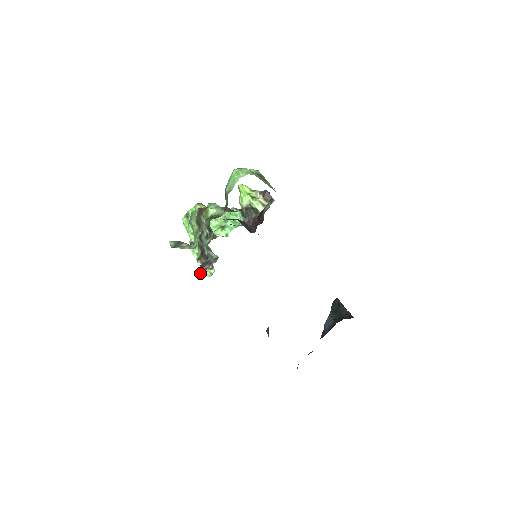
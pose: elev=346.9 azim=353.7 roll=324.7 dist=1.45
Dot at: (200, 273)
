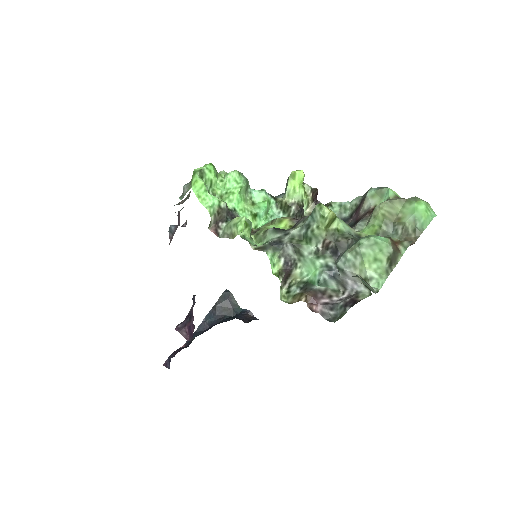
Dot at: (307, 304)
